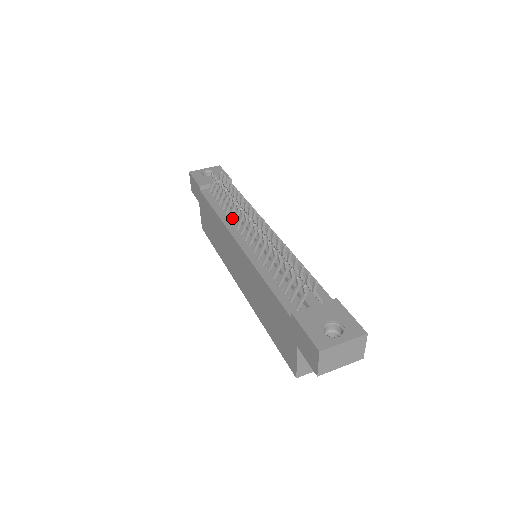
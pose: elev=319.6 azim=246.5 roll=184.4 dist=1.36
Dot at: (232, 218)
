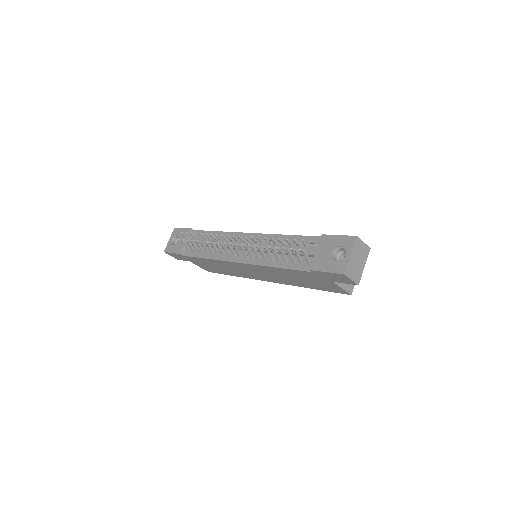
Dot at: (219, 252)
